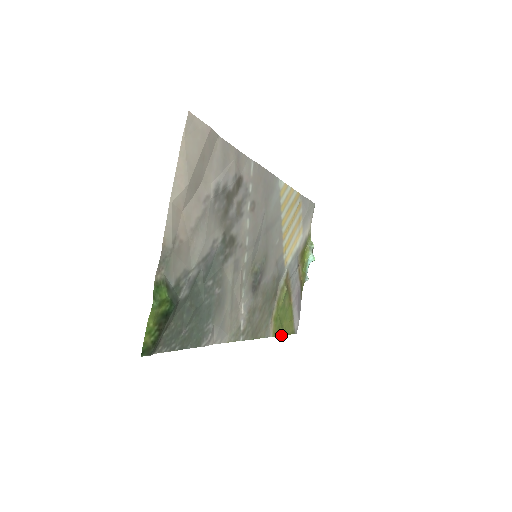
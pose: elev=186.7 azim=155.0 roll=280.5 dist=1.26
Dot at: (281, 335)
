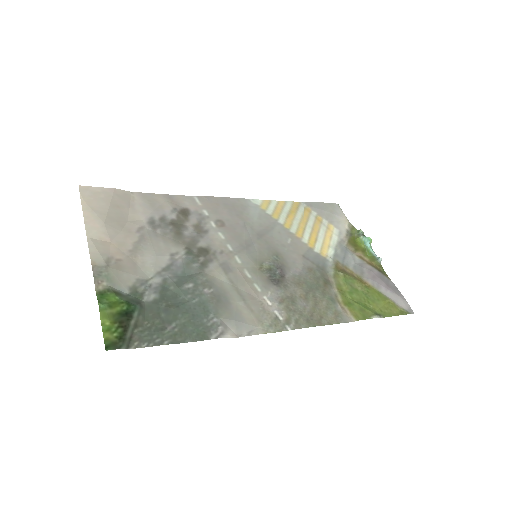
Dot at: (375, 317)
